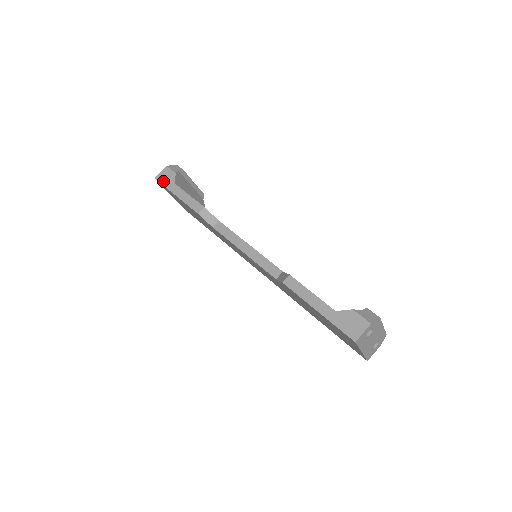
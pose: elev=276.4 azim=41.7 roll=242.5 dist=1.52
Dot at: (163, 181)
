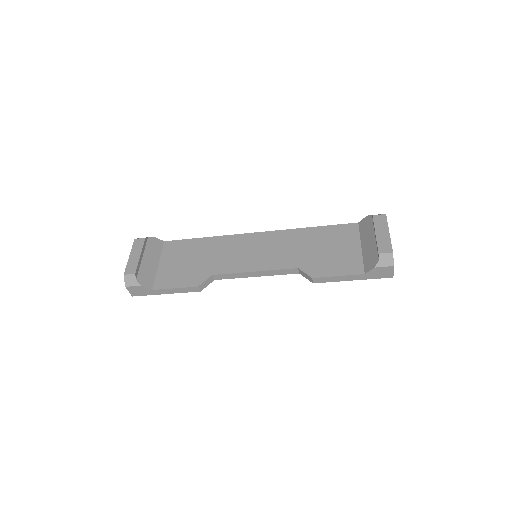
Dot at: (142, 294)
